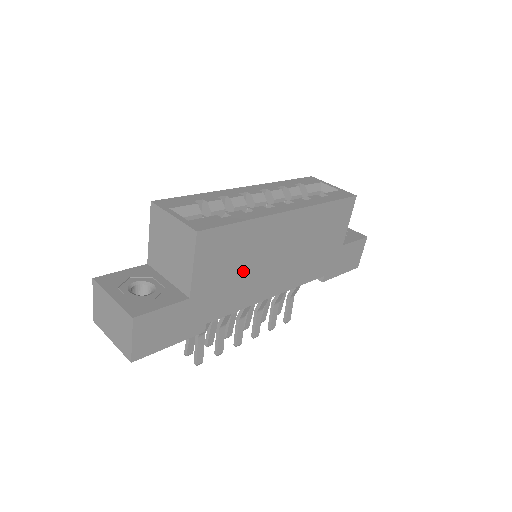
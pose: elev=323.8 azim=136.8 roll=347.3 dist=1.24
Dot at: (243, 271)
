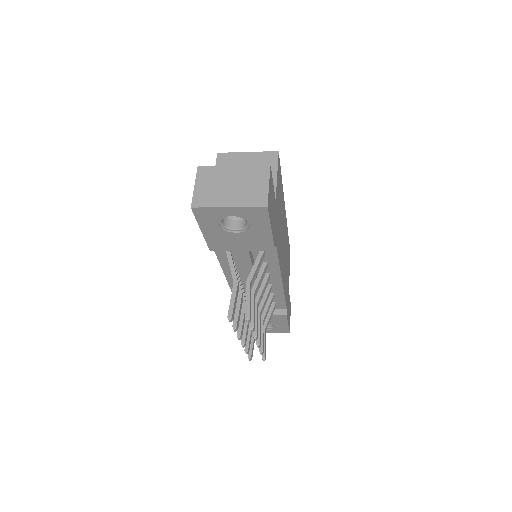
Dot at: (280, 224)
